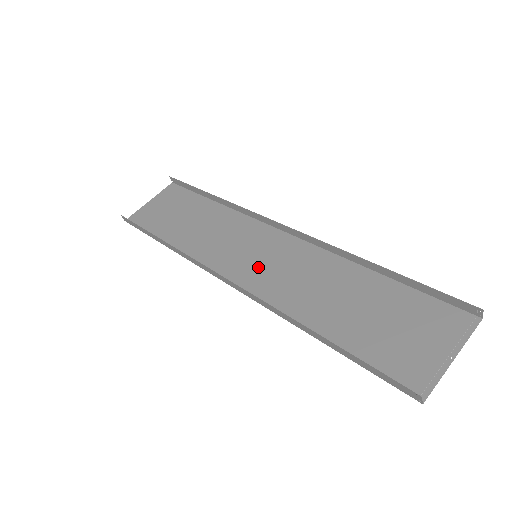
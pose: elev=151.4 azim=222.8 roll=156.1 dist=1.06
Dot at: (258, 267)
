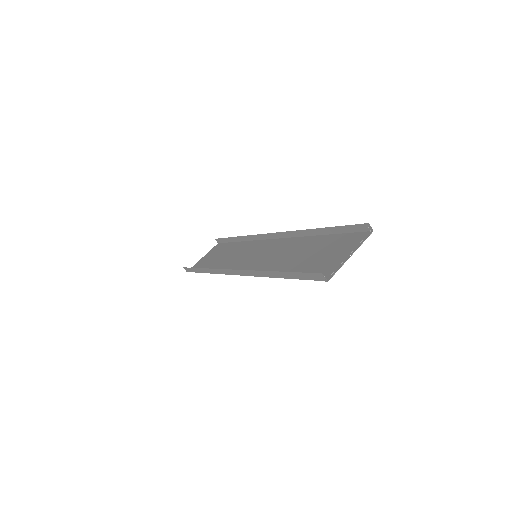
Dot at: (256, 261)
